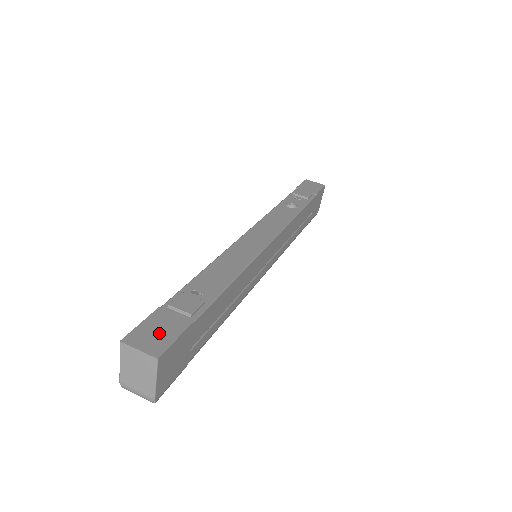
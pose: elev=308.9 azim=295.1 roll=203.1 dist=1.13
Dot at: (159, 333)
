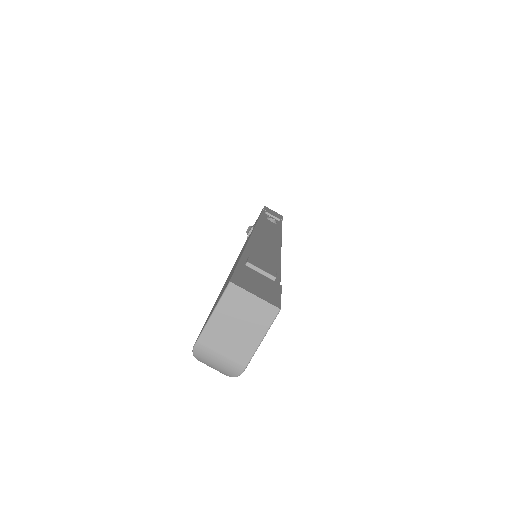
Dot at: (261, 285)
